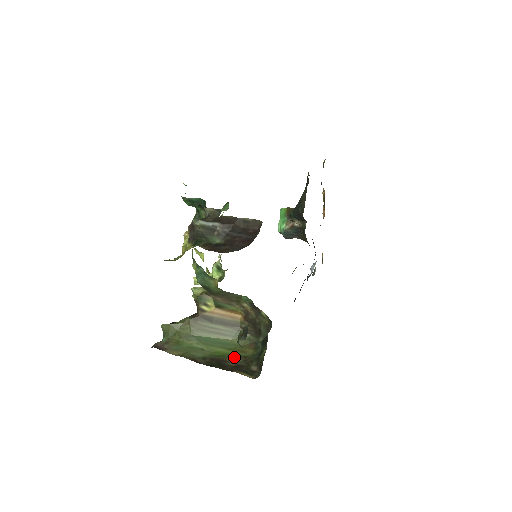
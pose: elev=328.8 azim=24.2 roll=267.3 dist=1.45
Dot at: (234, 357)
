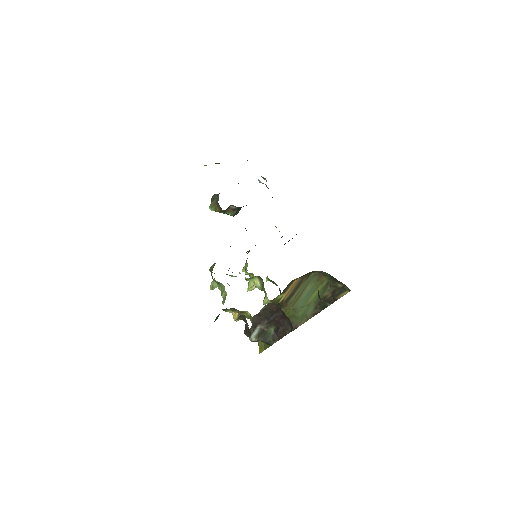
Dot at: (324, 291)
